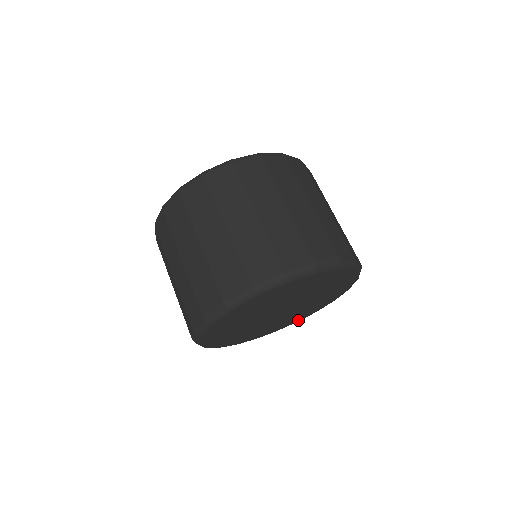
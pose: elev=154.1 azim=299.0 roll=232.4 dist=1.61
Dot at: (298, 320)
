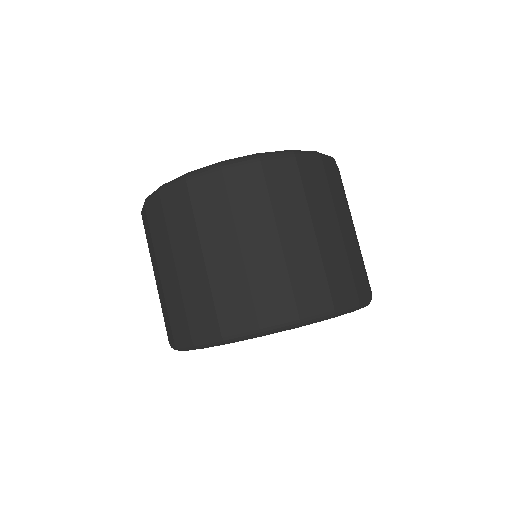
Dot at: occluded
